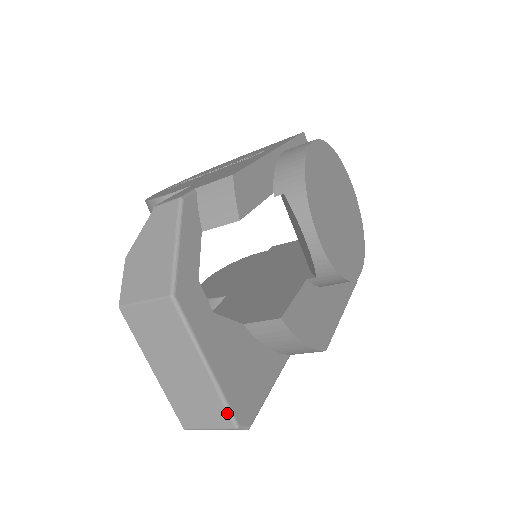
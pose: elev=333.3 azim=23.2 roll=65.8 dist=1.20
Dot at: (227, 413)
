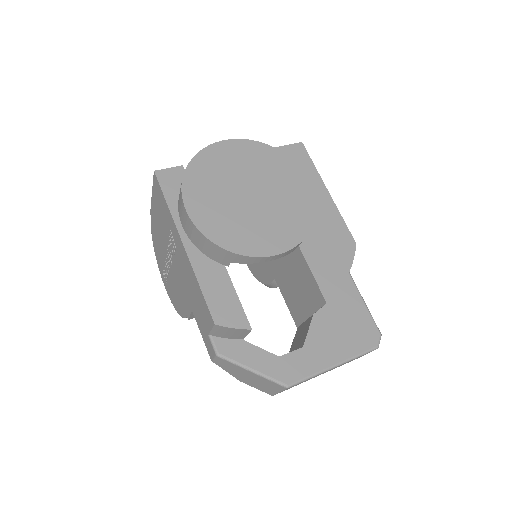
Dot at: occluded
